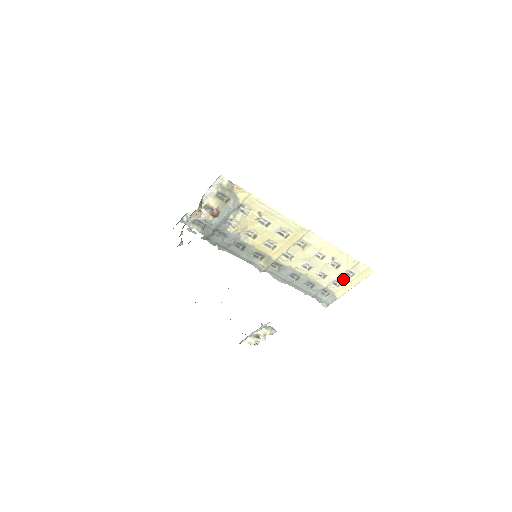
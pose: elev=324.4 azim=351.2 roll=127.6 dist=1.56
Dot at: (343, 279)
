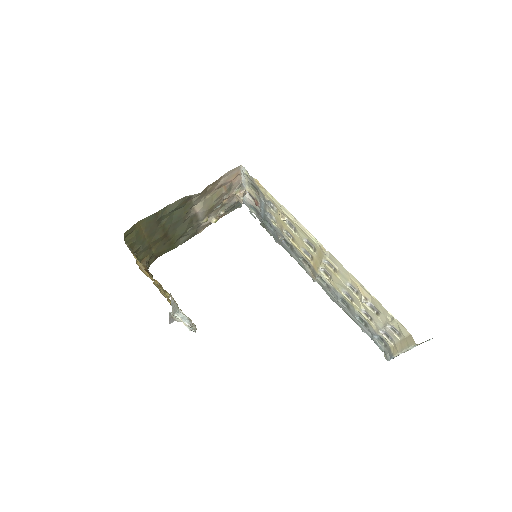
Dot at: (391, 334)
